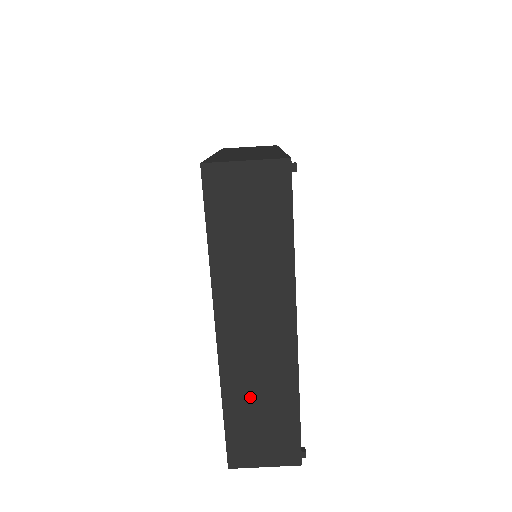
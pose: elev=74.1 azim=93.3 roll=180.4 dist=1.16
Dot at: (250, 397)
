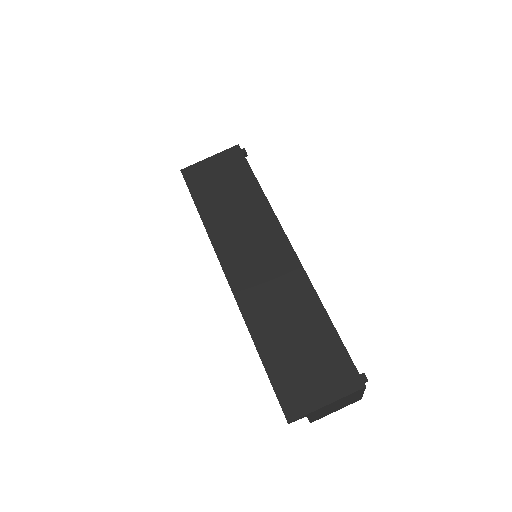
Dot at: (278, 327)
